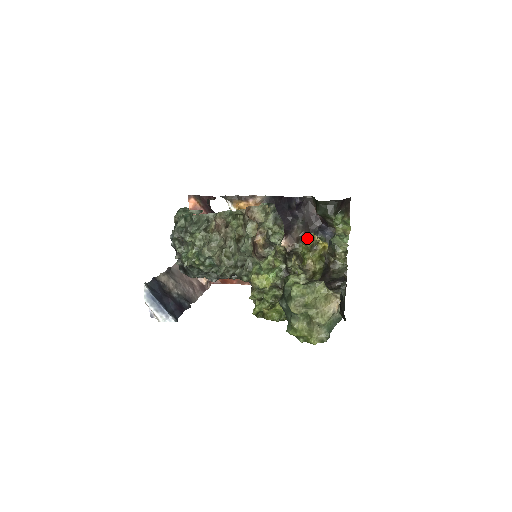
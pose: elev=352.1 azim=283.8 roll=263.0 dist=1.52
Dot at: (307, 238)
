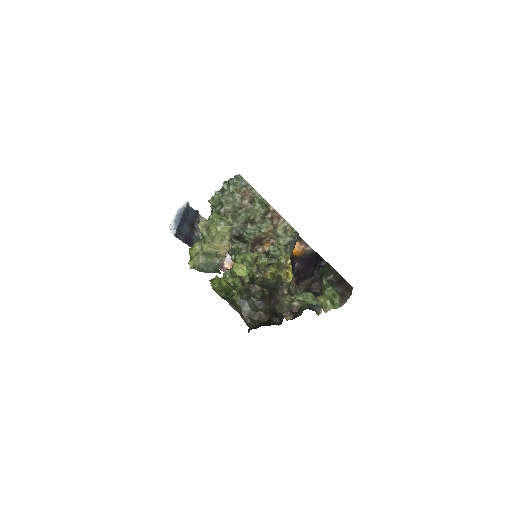
Dot at: (283, 255)
